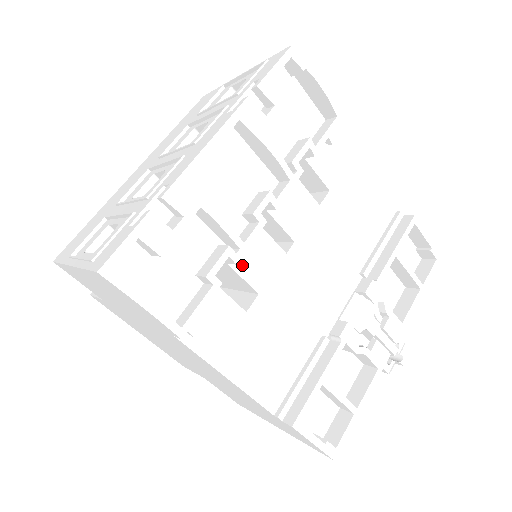
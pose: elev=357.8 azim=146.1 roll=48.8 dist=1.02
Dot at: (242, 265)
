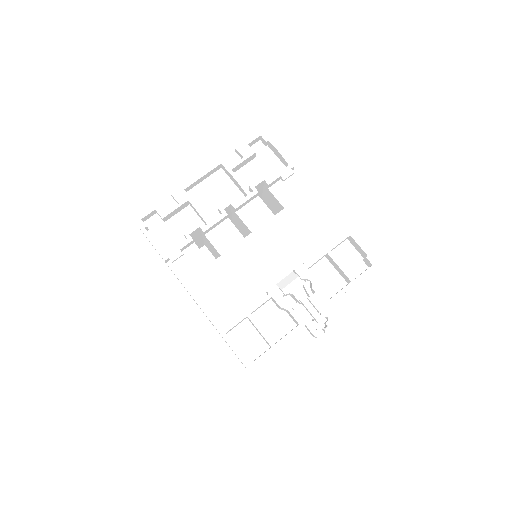
Dot at: (213, 238)
